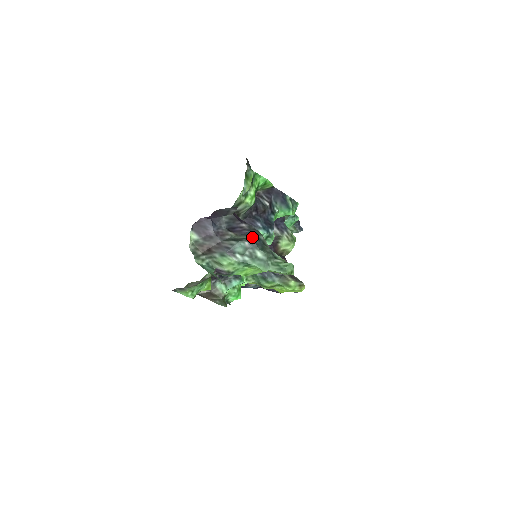
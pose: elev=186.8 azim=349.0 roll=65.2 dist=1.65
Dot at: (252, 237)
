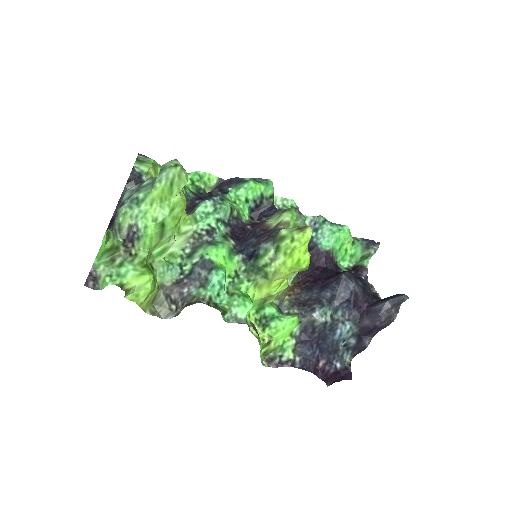
Dot at: occluded
